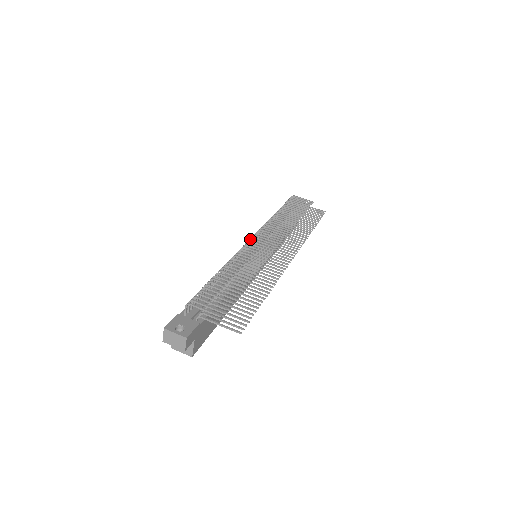
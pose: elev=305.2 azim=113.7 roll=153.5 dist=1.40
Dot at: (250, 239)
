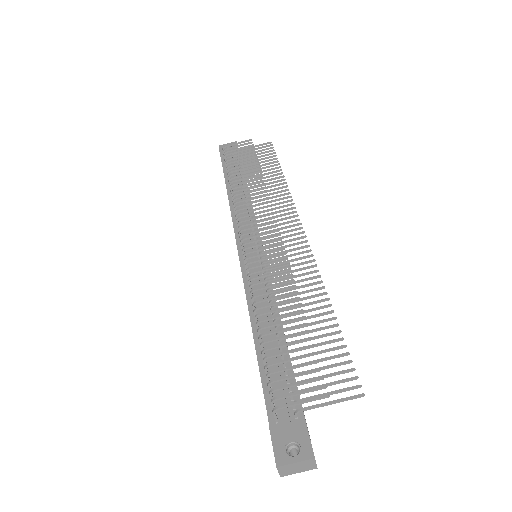
Dot at: (242, 245)
